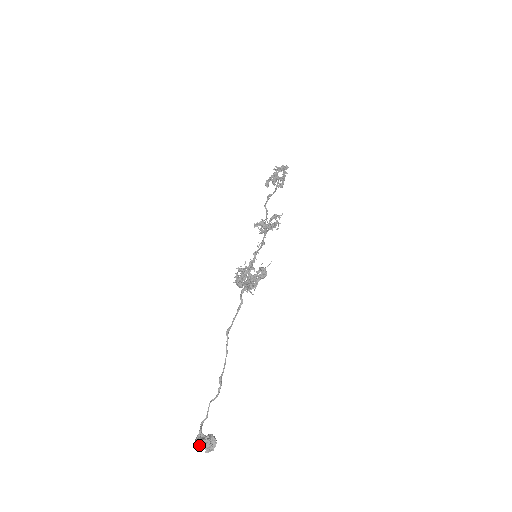
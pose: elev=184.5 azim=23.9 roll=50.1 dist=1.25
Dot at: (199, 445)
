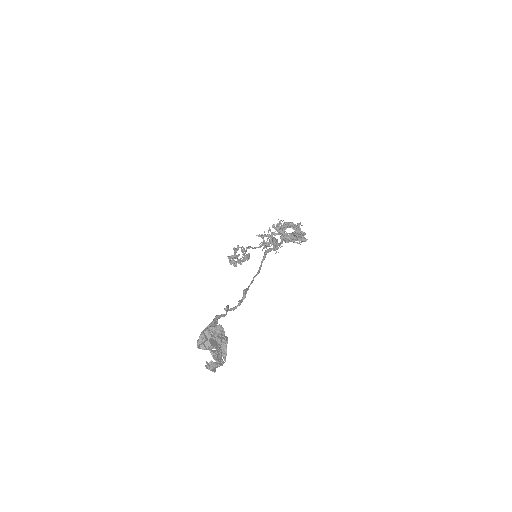
Dot at: (213, 335)
